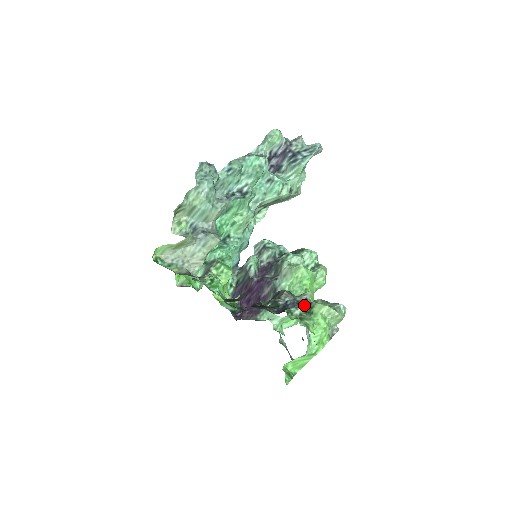
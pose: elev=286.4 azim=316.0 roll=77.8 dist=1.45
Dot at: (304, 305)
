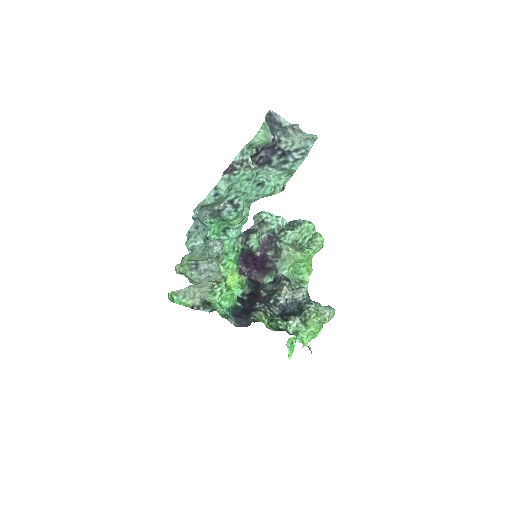
Dot at: (301, 307)
